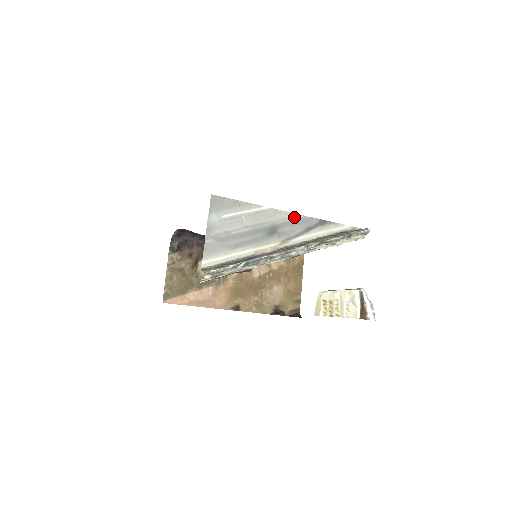
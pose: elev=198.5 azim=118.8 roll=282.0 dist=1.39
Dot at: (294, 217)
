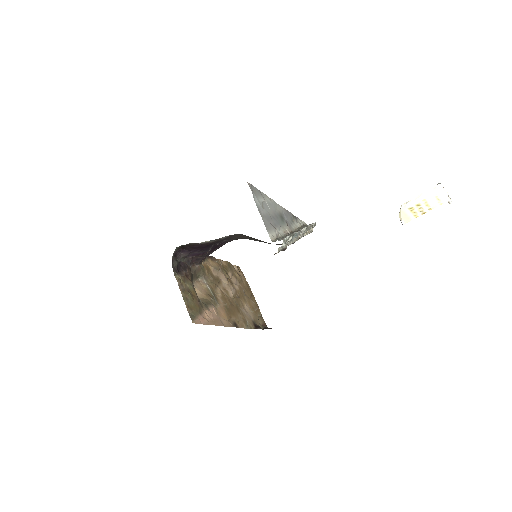
Dot at: (284, 210)
